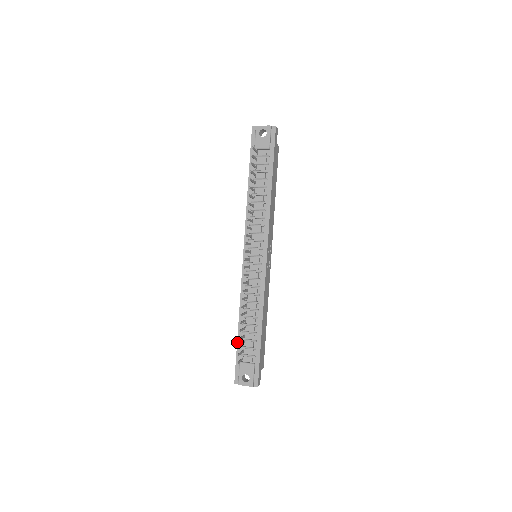
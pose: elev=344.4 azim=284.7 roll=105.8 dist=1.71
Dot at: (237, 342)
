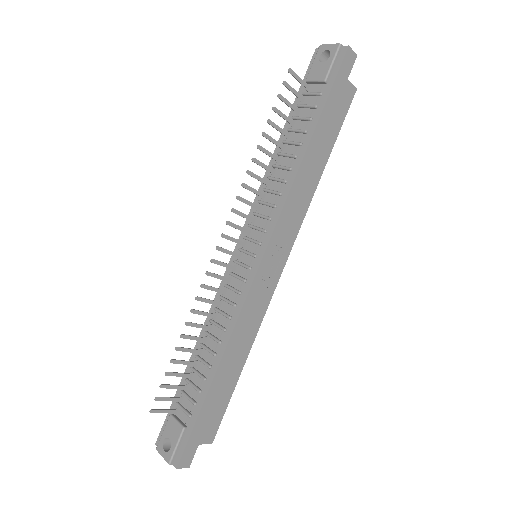
Dot at: (181, 381)
